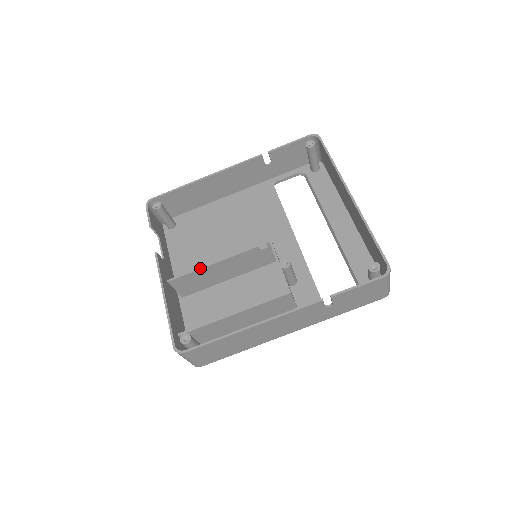
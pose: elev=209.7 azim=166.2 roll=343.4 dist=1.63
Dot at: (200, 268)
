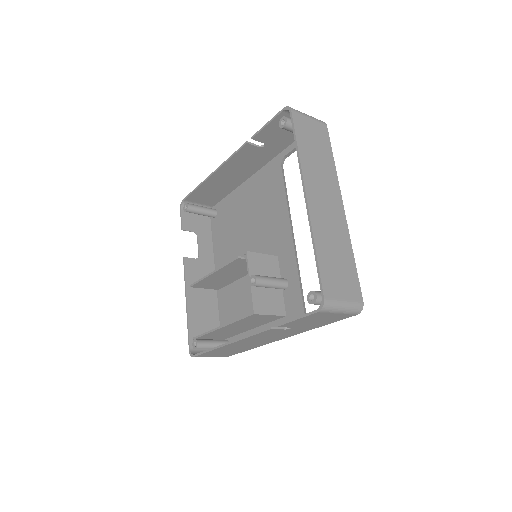
Dot at: (205, 277)
